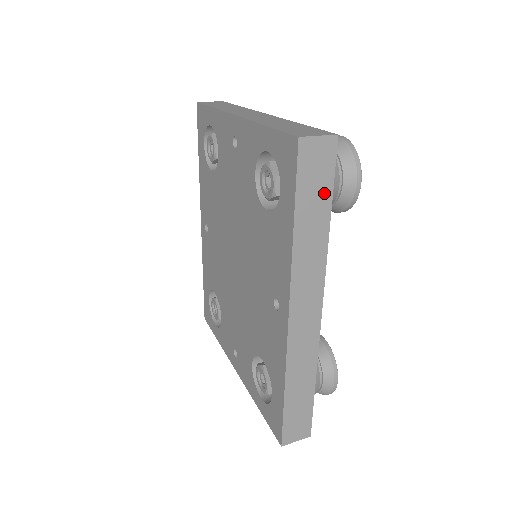
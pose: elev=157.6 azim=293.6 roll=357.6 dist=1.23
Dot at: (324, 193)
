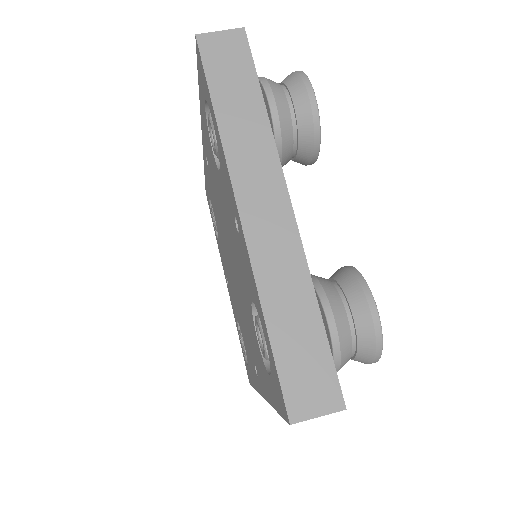
Dot at: occluded
